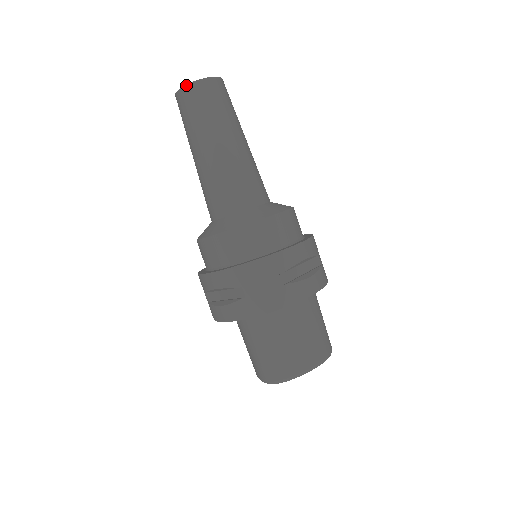
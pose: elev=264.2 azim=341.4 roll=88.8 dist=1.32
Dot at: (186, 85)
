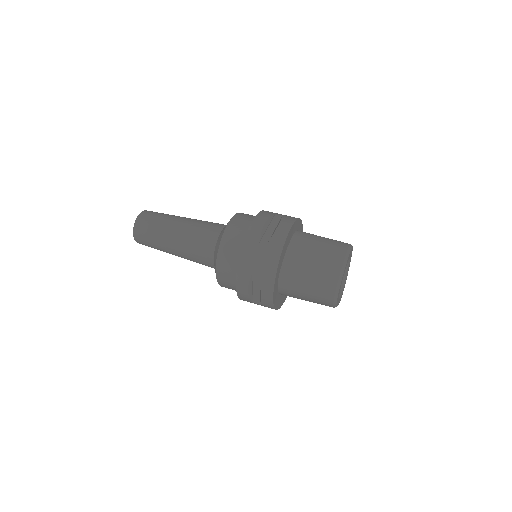
Dot at: (133, 232)
